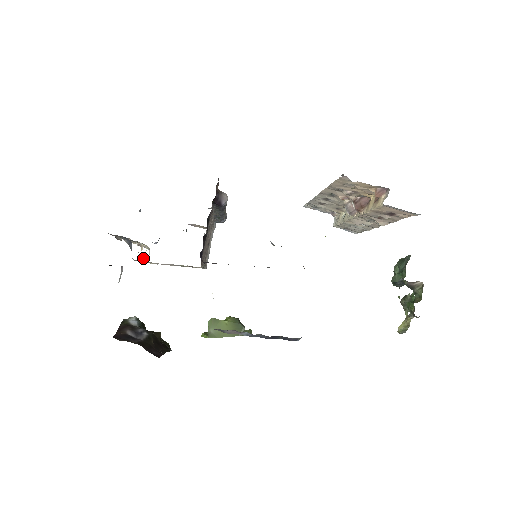
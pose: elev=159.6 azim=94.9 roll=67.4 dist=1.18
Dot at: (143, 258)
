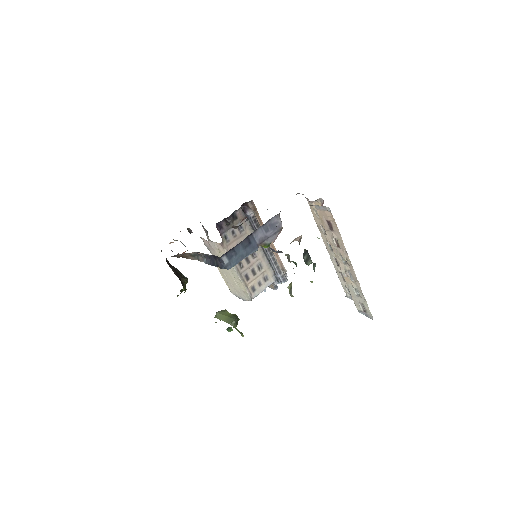
Dot at: occluded
